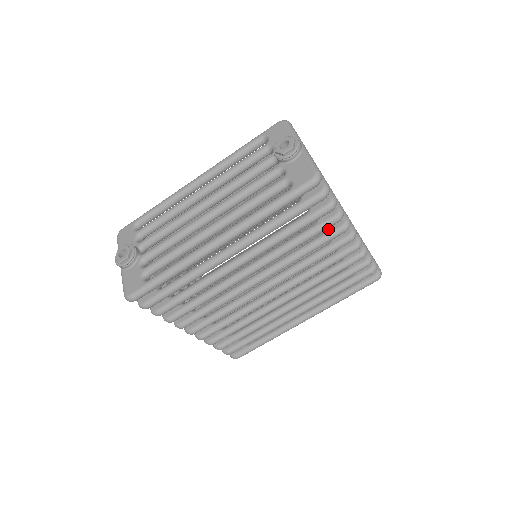
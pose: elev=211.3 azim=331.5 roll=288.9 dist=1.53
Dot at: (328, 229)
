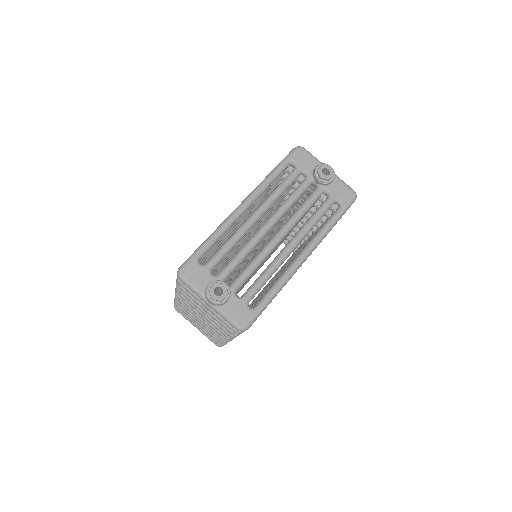
Dot at: occluded
